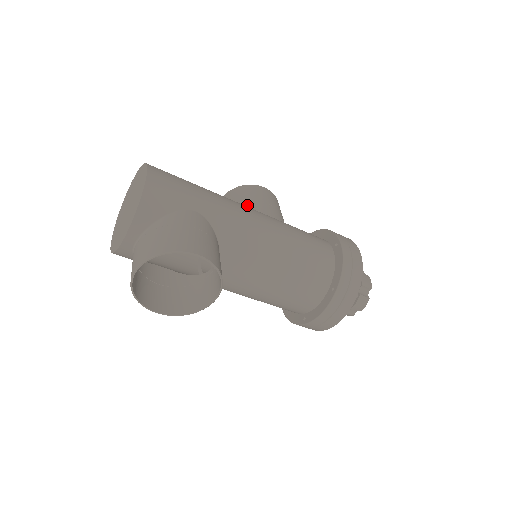
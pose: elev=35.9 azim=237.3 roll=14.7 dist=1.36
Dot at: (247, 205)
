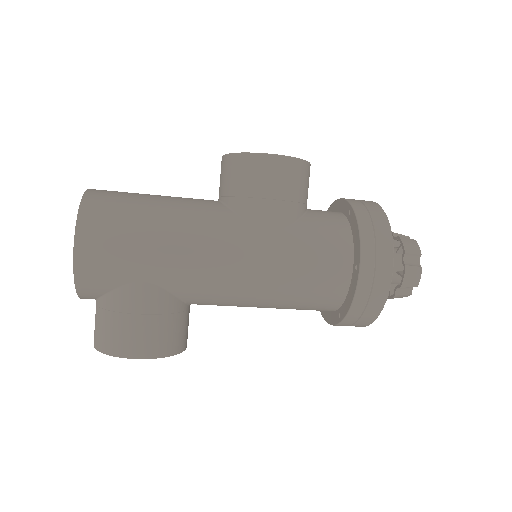
Dot at: (238, 204)
